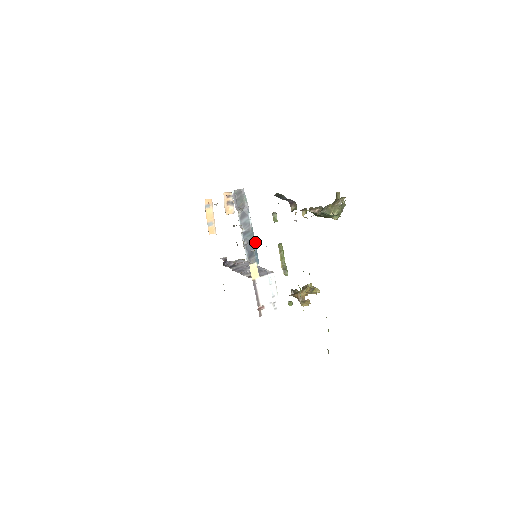
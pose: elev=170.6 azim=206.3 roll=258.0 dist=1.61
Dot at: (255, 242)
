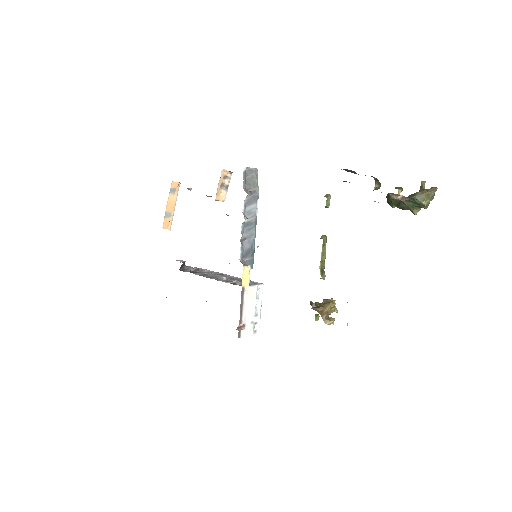
Dot at: occluded
